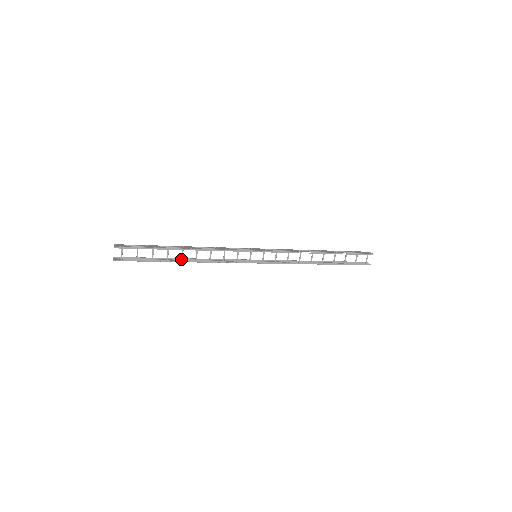
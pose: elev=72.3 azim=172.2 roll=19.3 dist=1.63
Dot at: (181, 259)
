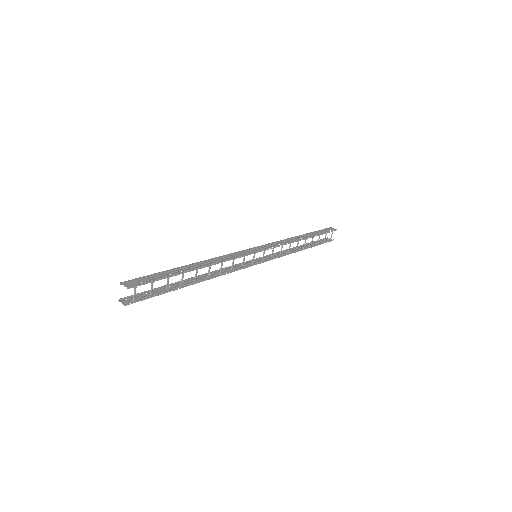
Dot at: (194, 280)
